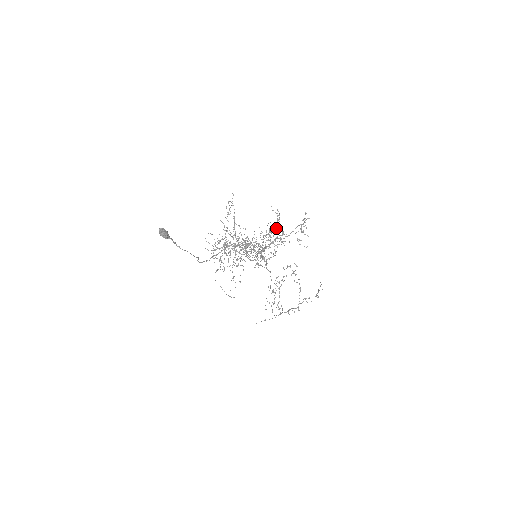
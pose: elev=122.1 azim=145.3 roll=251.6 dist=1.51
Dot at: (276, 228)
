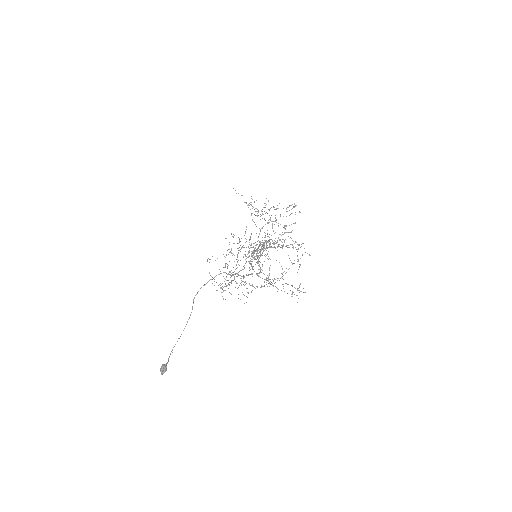
Dot at: (298, 245)
